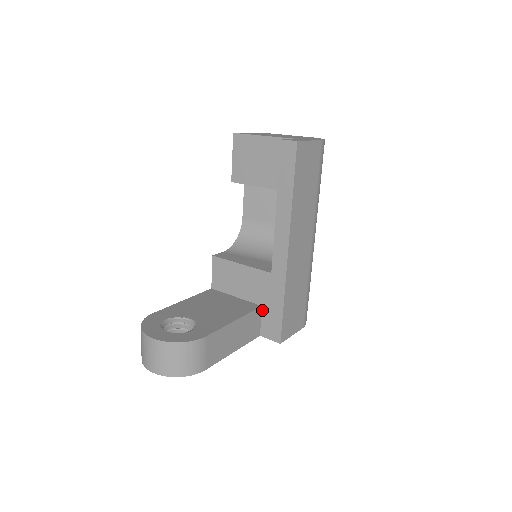
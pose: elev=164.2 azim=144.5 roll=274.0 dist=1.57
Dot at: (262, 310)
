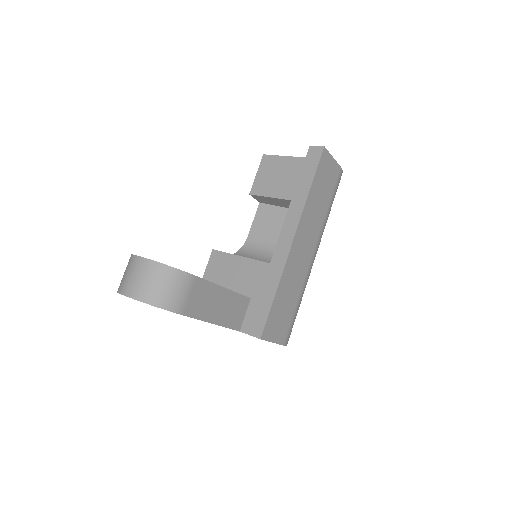
Dot at: (250, 302)
